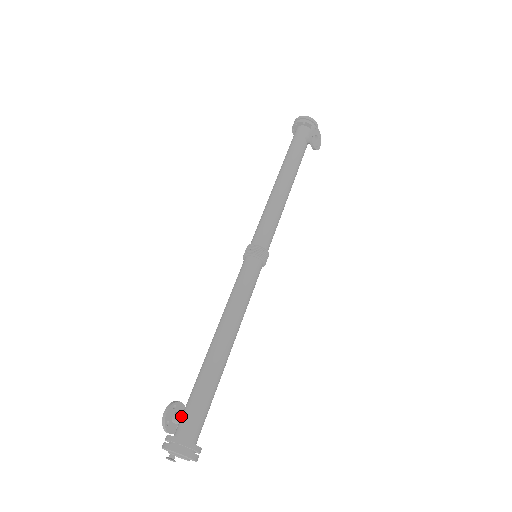
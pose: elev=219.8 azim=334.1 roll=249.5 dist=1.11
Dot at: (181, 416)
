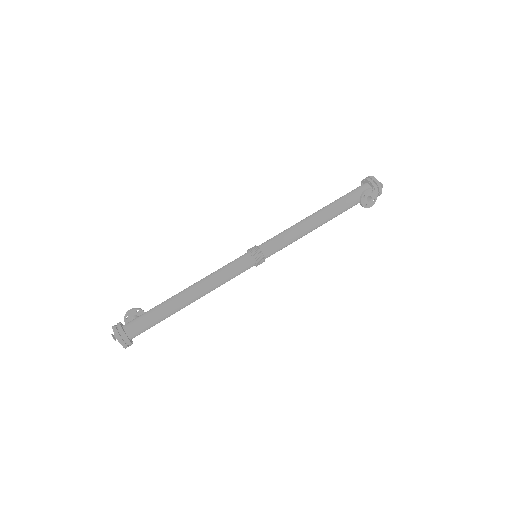
Dot at: occluded
